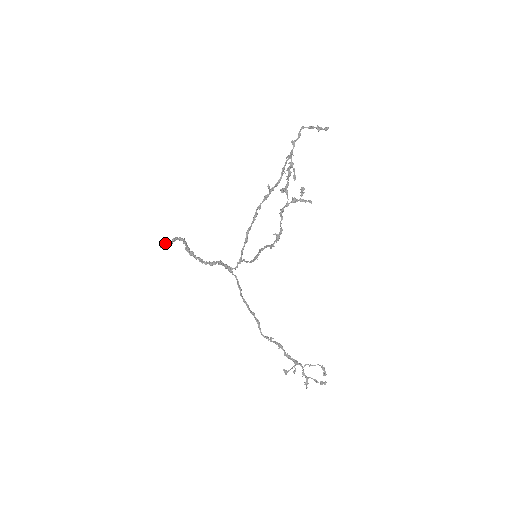
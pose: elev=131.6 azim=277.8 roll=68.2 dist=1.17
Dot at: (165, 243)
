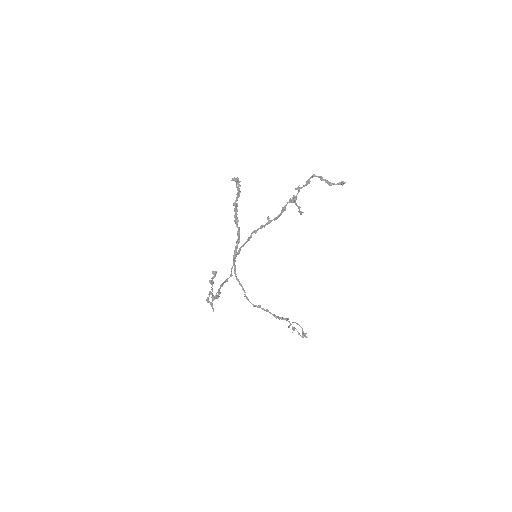
Dot at: (236, 178)
